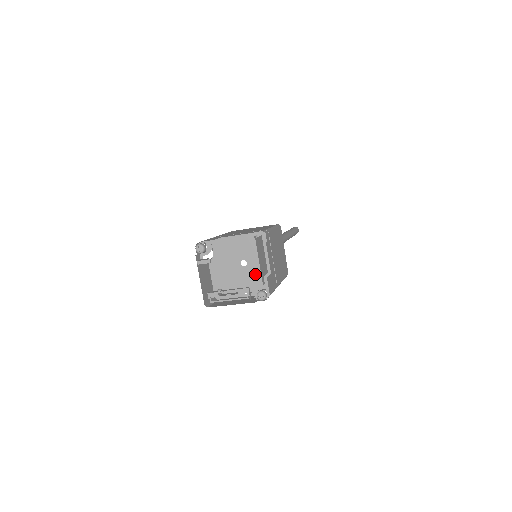
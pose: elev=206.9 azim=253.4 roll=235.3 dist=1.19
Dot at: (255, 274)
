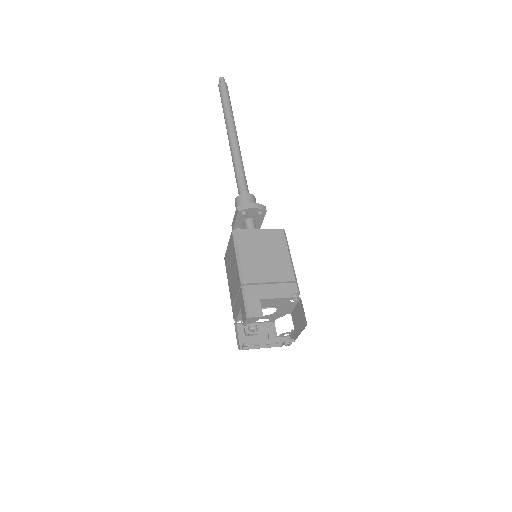
Dot at: (278, 314)
